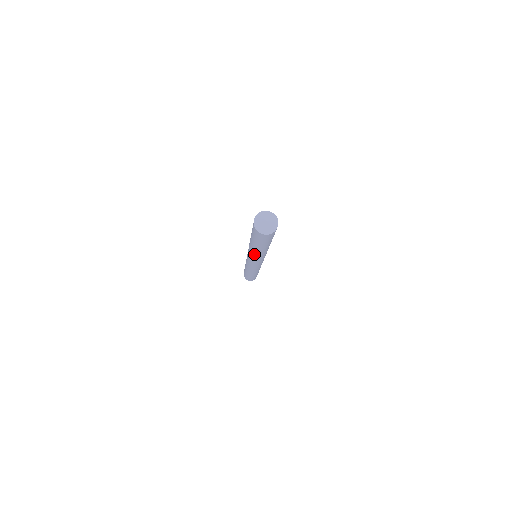
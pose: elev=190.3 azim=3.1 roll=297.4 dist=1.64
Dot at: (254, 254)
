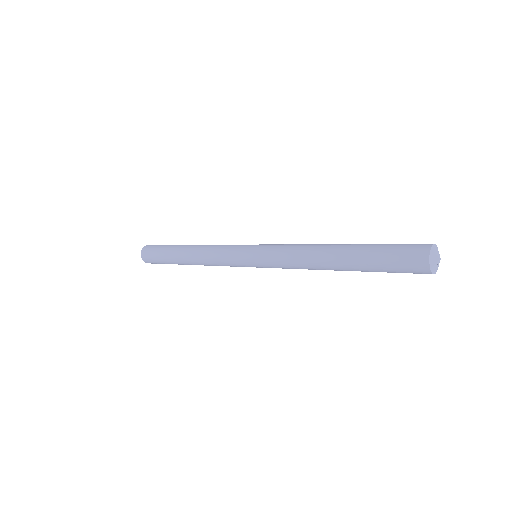
Dot at: (312, 269)
